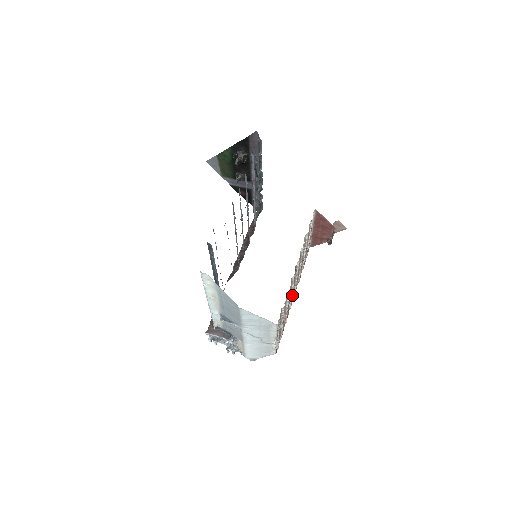
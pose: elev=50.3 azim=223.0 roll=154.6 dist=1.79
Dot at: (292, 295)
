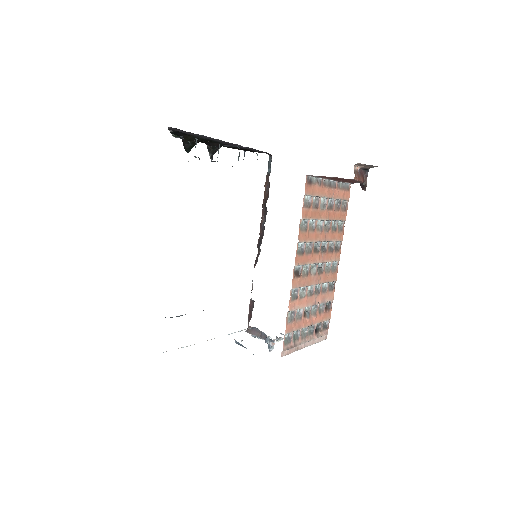
Dot at: (318, 284)
